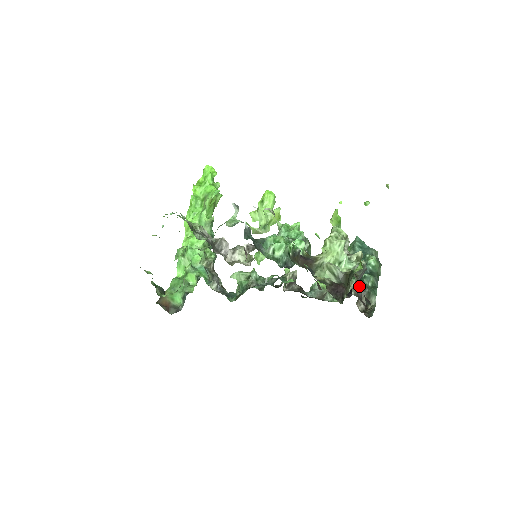
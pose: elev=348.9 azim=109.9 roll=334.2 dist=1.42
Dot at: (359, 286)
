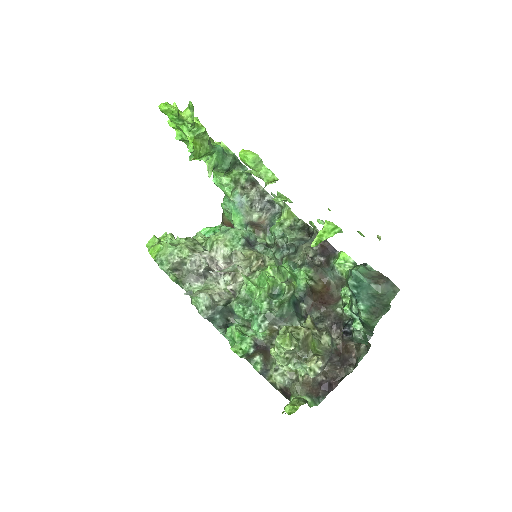
Dot at: occluded
